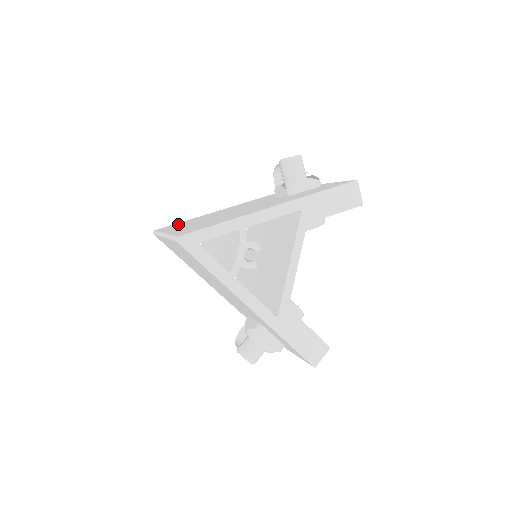
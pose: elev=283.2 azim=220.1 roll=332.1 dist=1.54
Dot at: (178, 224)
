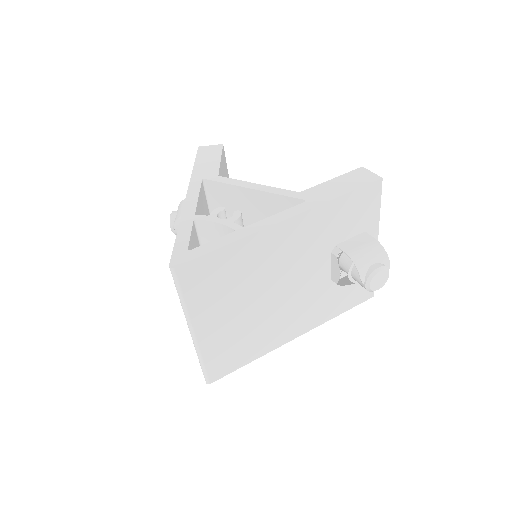
Dot at: (211, 275)
